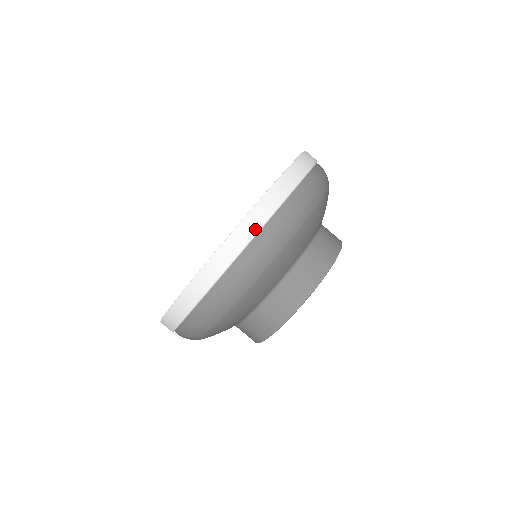
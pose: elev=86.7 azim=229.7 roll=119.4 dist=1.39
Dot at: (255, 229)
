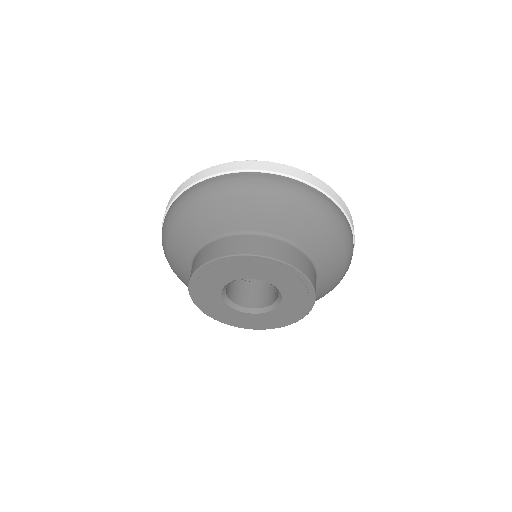
Dot at: (329, 193)
